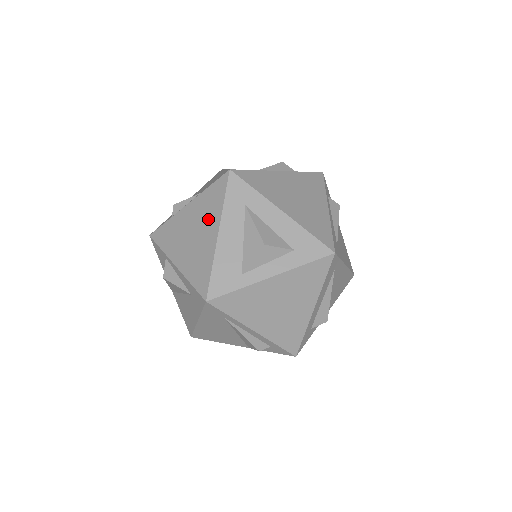
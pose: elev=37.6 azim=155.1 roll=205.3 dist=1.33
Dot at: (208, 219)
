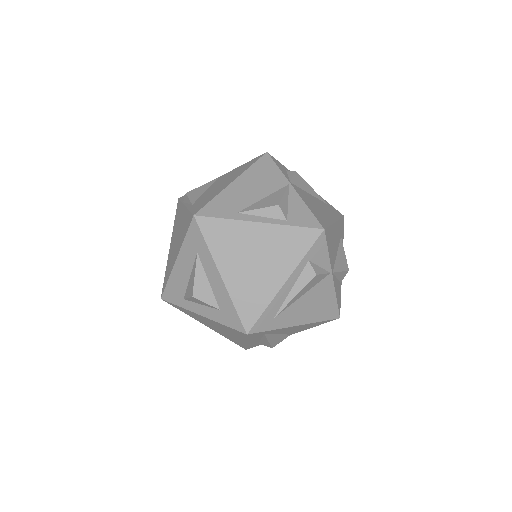
Dot at: (180, 239)
